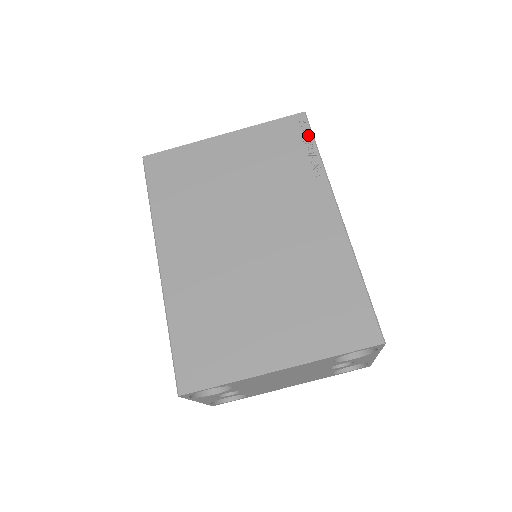
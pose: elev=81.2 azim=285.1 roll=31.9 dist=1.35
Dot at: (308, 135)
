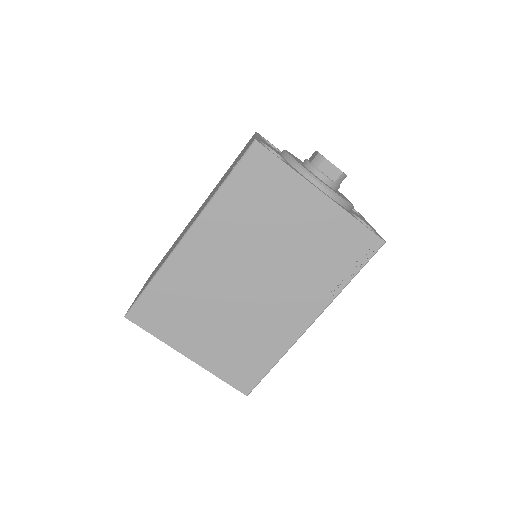
Dot at: (364, 260)
